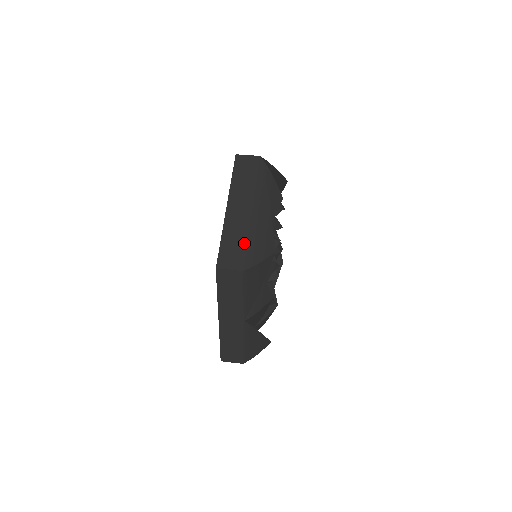
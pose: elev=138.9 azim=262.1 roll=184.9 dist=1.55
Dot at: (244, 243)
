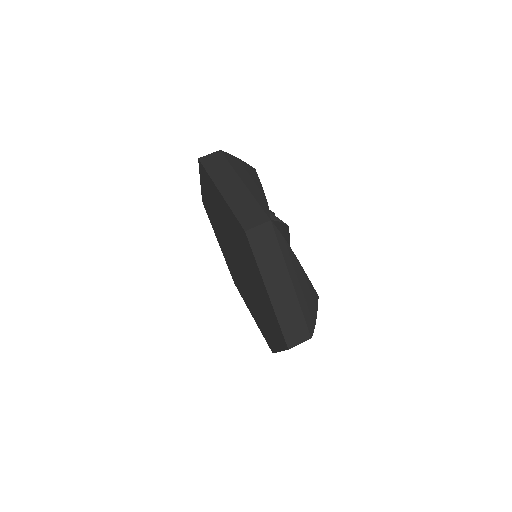
Dot at: (300, 316)
